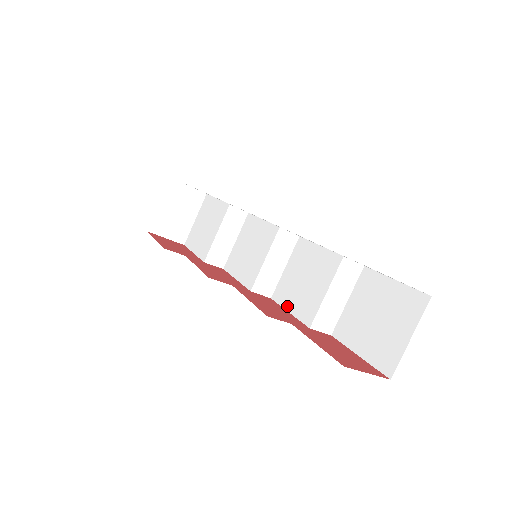
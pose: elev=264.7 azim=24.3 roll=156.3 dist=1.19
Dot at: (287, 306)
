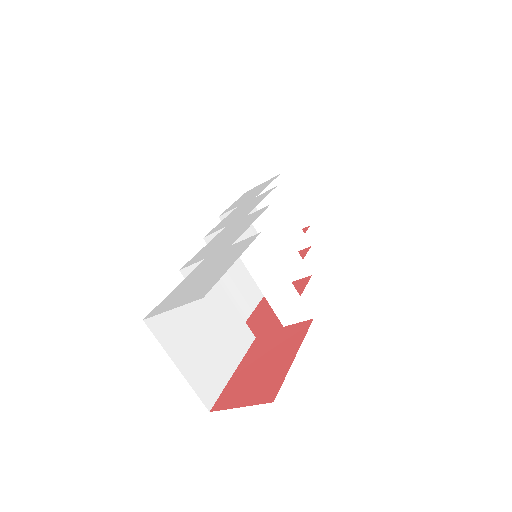
Dot at: occluded
